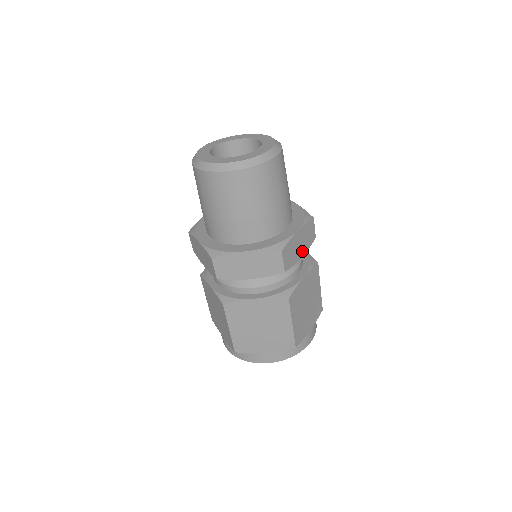
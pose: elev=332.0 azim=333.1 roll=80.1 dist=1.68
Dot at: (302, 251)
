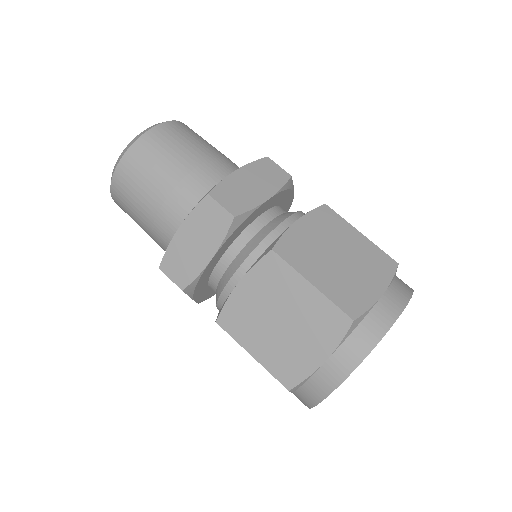
Dot at: (266, 192)
